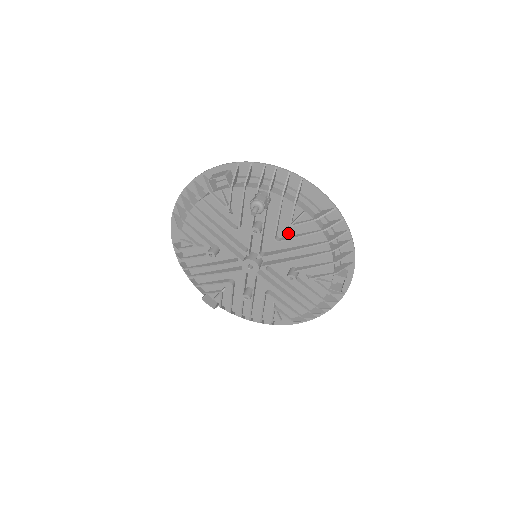
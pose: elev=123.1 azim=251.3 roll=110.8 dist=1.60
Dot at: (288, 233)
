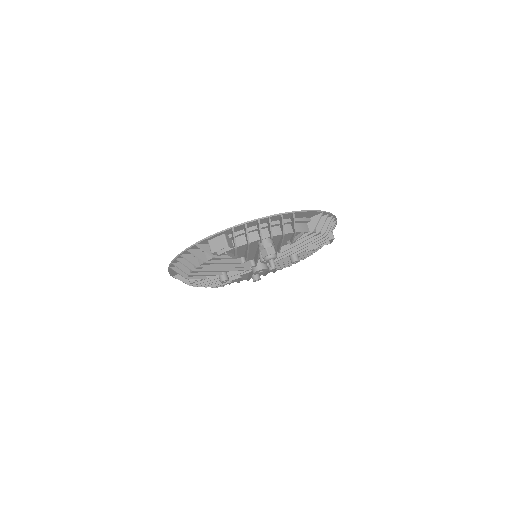
Dot at: occluded
